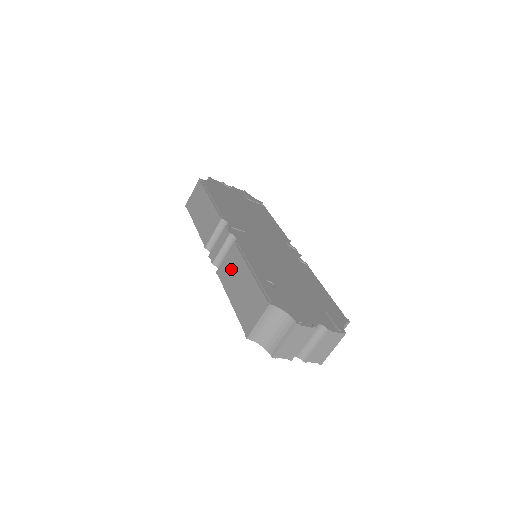
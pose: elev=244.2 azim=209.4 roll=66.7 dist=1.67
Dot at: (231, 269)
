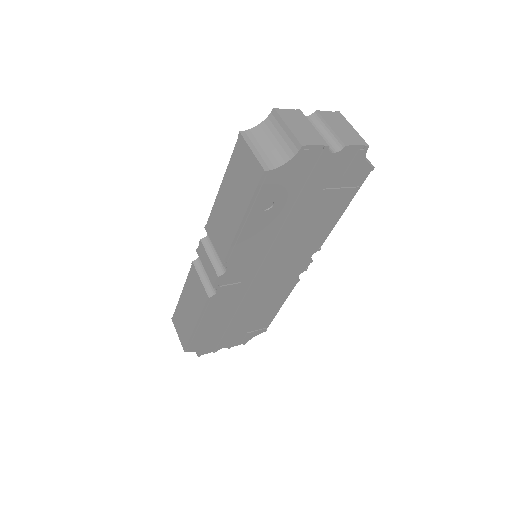
Dot at: (220, 228)
